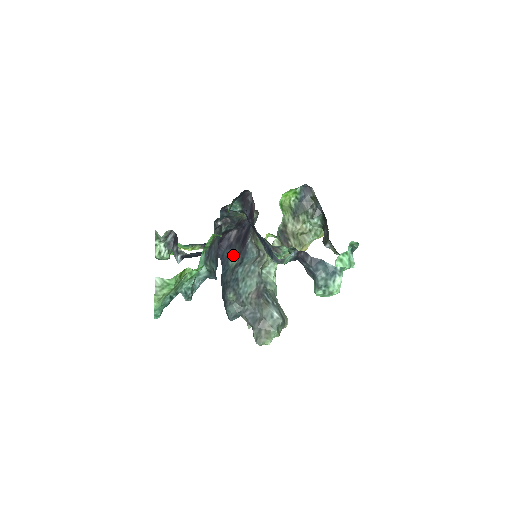
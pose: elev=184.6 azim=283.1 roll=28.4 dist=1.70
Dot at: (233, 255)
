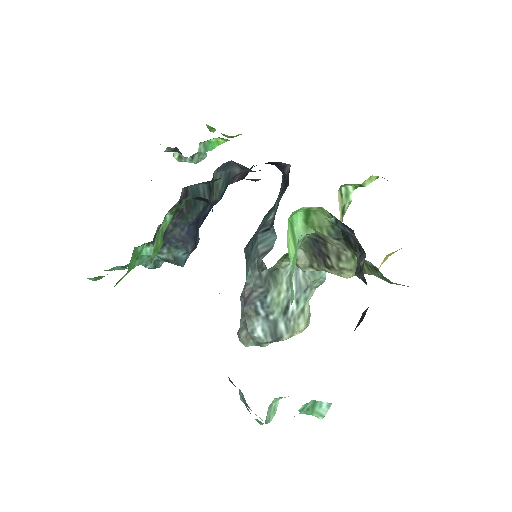
Dot at: occluded
